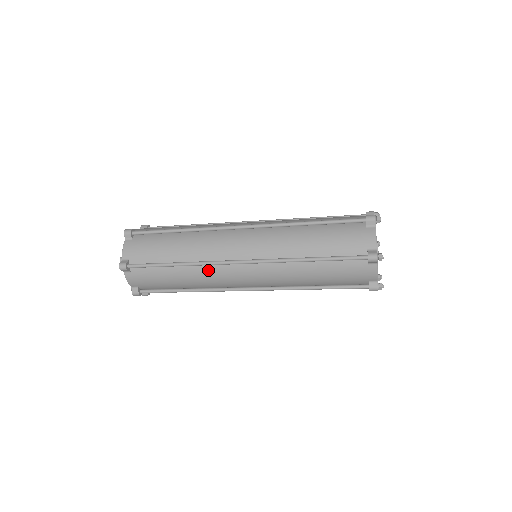
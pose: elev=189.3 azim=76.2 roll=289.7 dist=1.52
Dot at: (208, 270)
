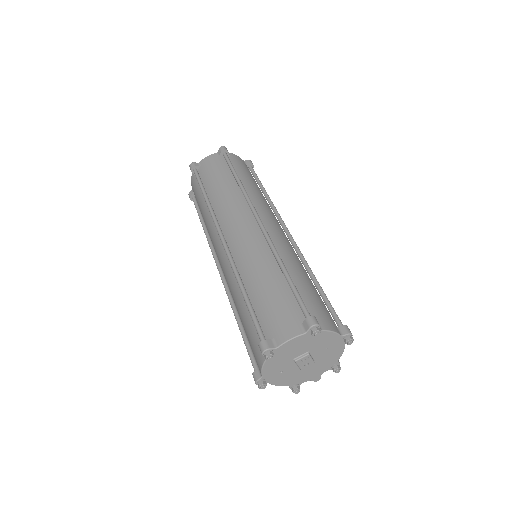
Dot at: occluded
